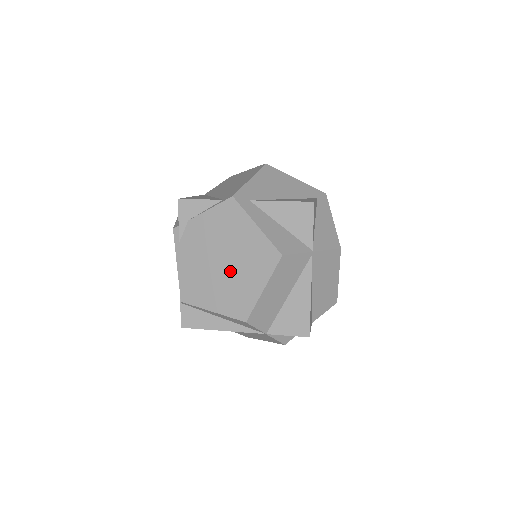
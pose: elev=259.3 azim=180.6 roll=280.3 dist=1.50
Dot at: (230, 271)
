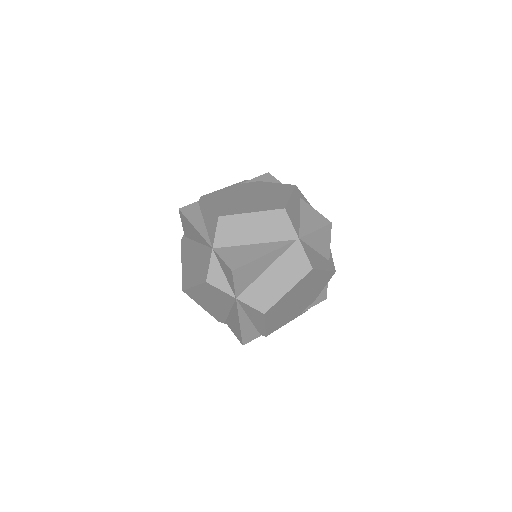
Dot at: (247, 200)
